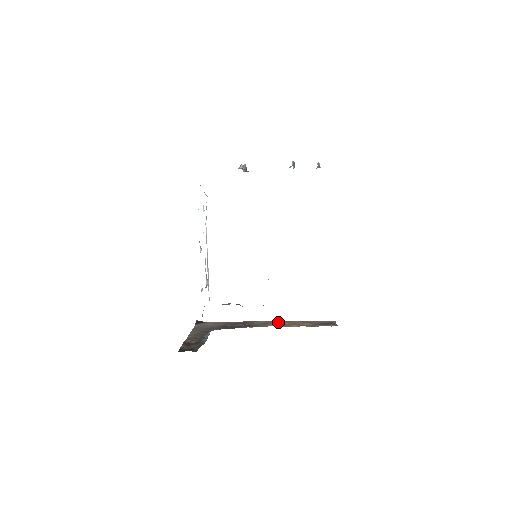
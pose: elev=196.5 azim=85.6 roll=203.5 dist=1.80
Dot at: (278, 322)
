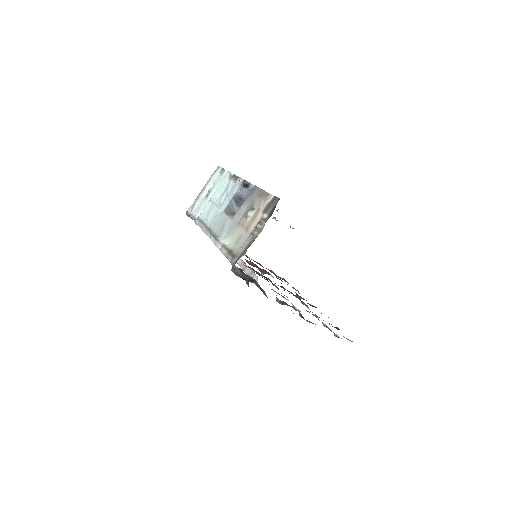
Dot at: occluded
